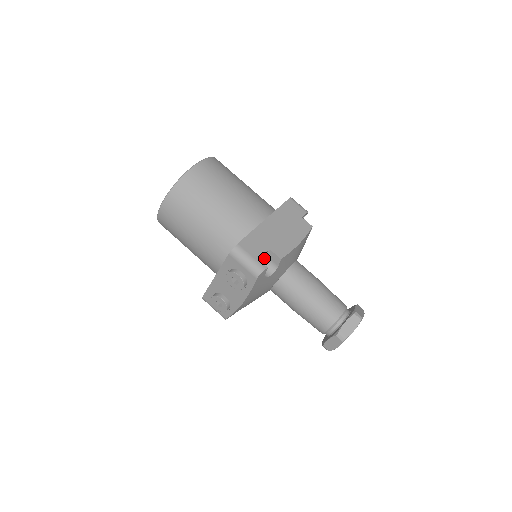
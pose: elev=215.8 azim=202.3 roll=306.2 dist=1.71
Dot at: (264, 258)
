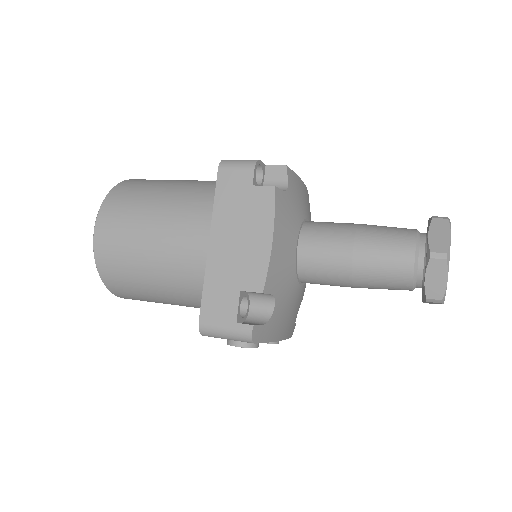
Dot at: (249, 294)
